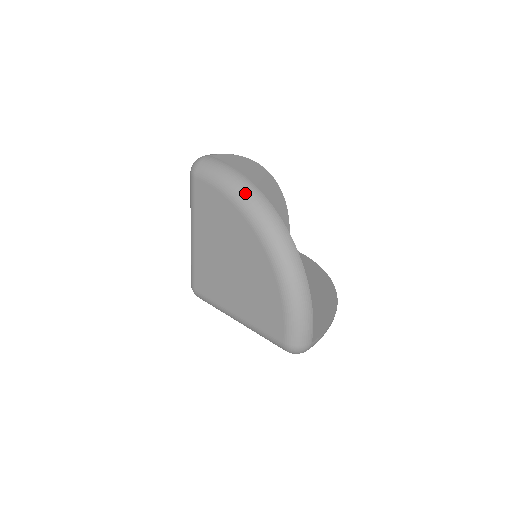
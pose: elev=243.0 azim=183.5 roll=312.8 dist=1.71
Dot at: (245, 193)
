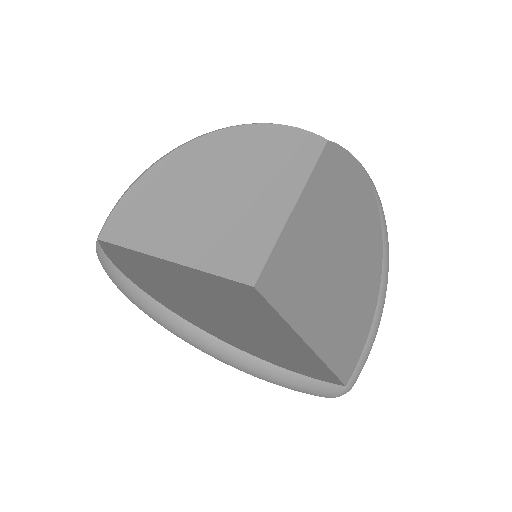
Dot at: (130, 298)
